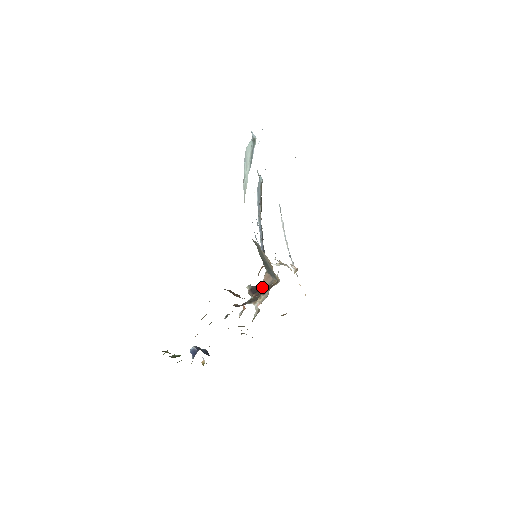
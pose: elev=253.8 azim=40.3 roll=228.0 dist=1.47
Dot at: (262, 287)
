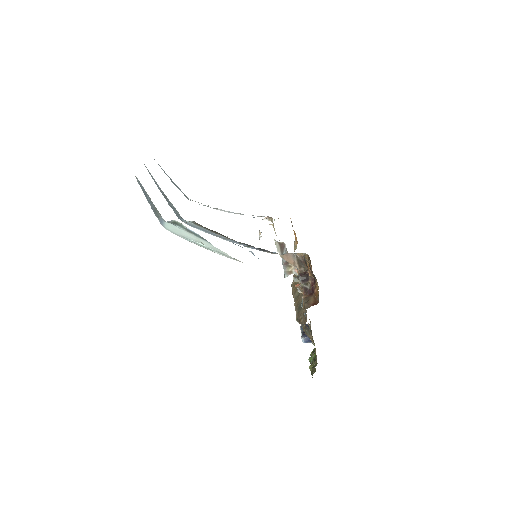
Dot at: (293, 265)
